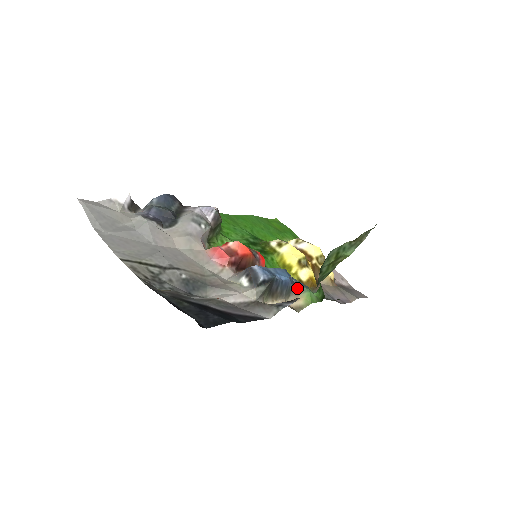
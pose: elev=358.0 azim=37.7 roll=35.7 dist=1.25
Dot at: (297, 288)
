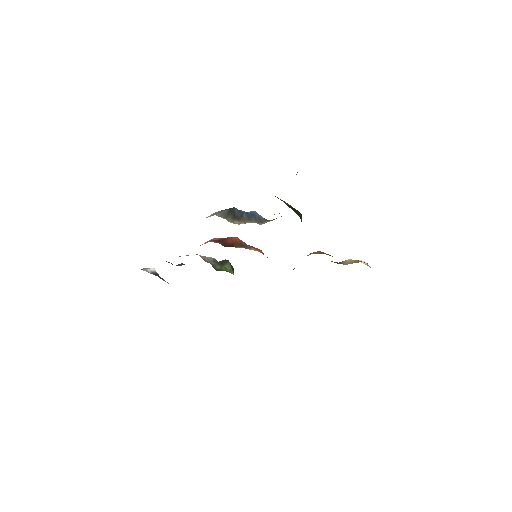
Dot at: occluded
